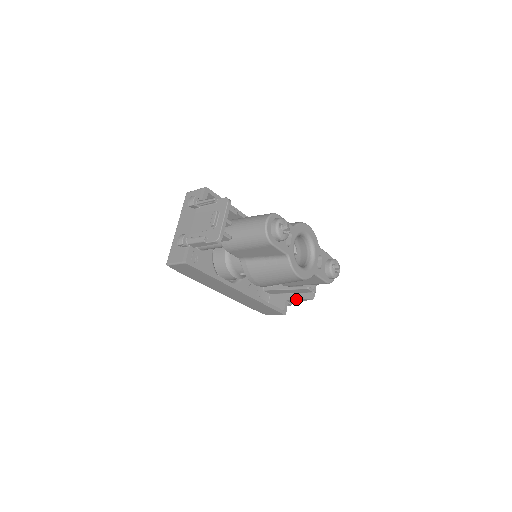
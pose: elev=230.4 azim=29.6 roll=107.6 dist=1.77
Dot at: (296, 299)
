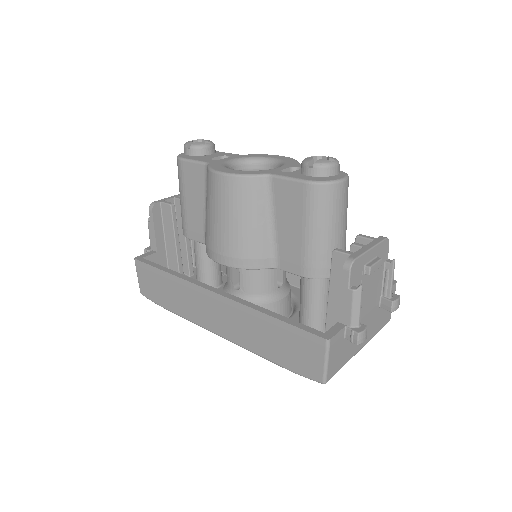
Dot at: (340, 298)
